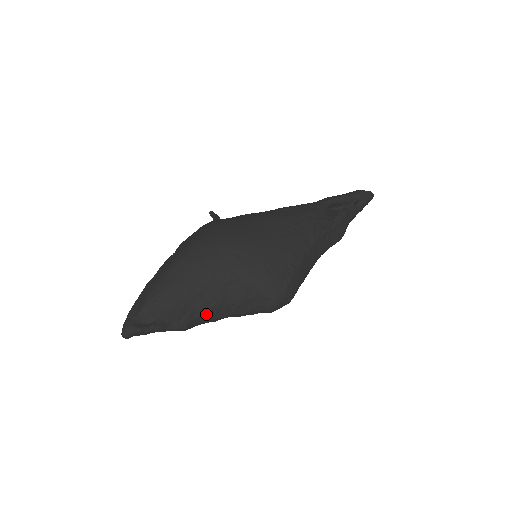
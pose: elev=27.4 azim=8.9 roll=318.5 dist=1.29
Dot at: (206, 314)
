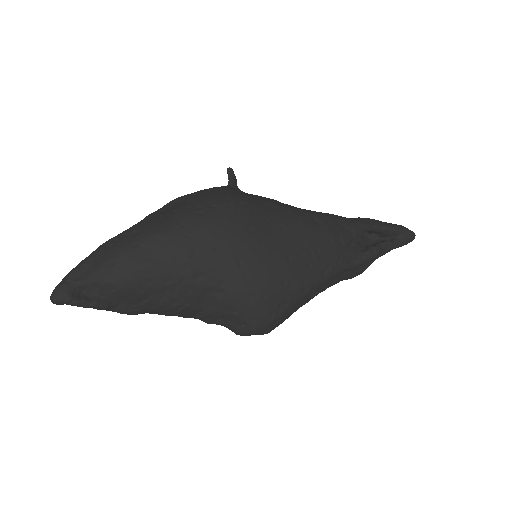
Dot at: (166, 309)
